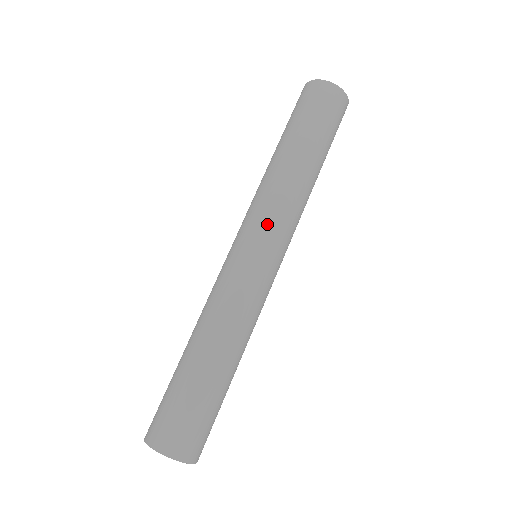
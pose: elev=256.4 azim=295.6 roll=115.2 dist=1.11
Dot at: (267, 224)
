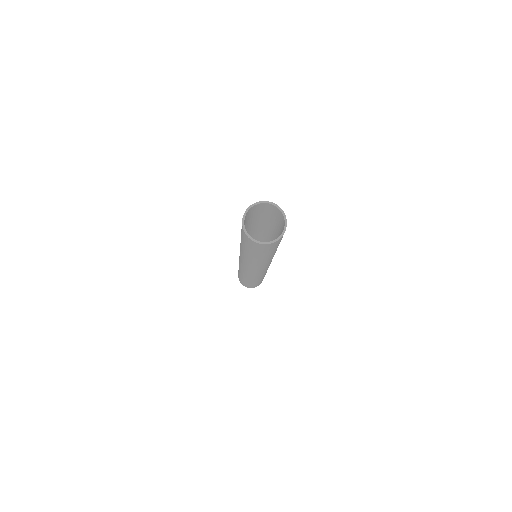
Dot at: occluded
